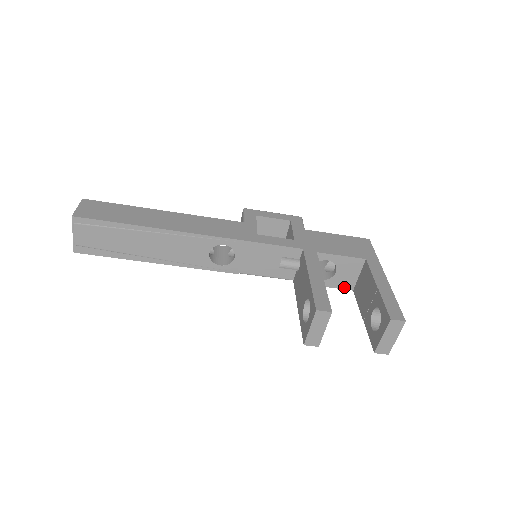
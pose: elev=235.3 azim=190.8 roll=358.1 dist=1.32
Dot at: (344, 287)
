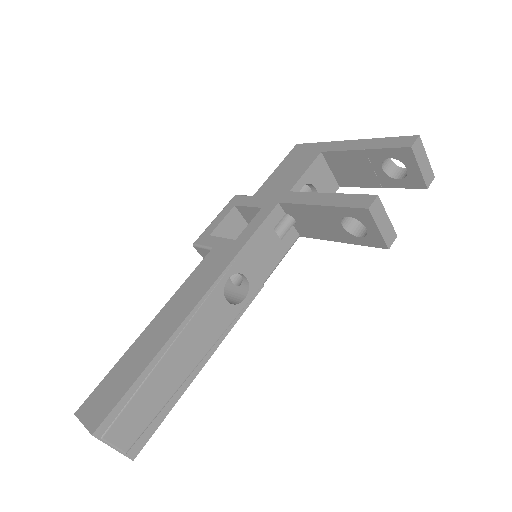
Dot at: occluded
